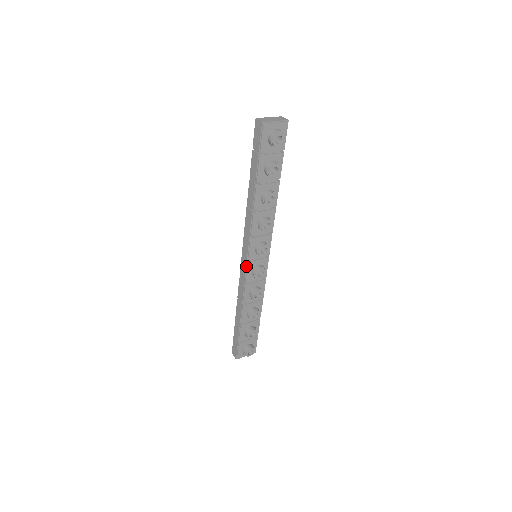
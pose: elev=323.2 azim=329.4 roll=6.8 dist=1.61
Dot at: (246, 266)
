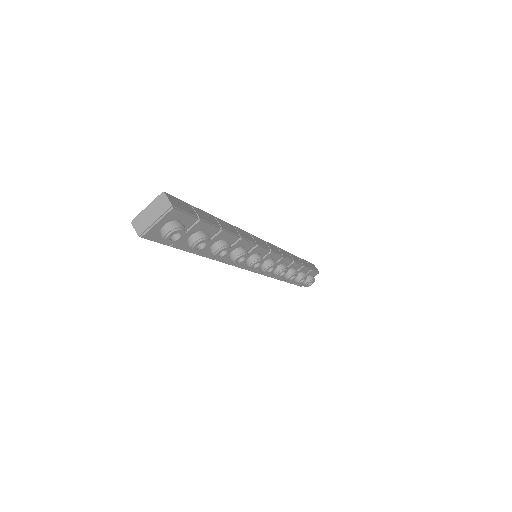
Dot at: (250, 270)
